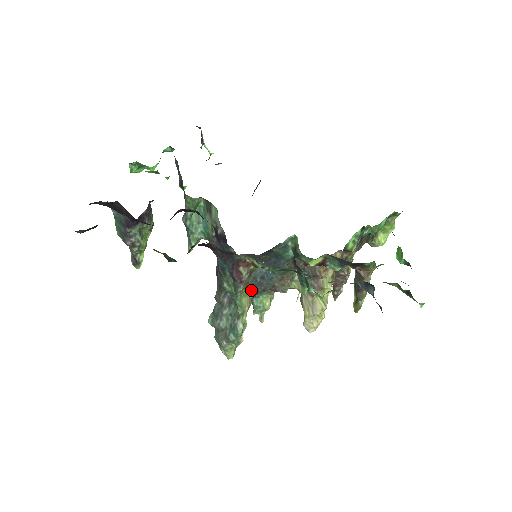
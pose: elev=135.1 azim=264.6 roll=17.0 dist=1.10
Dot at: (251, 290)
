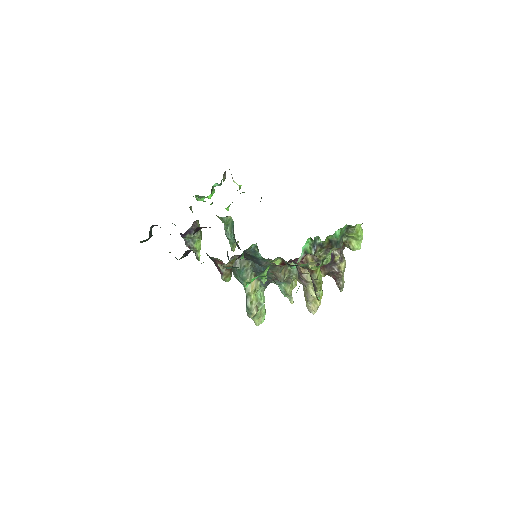
Dot at: (258, 279)
